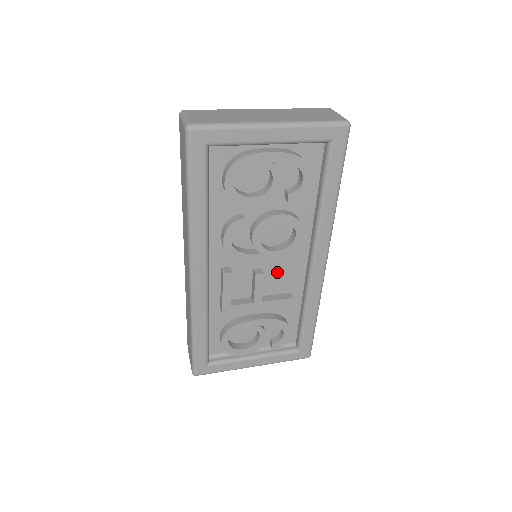
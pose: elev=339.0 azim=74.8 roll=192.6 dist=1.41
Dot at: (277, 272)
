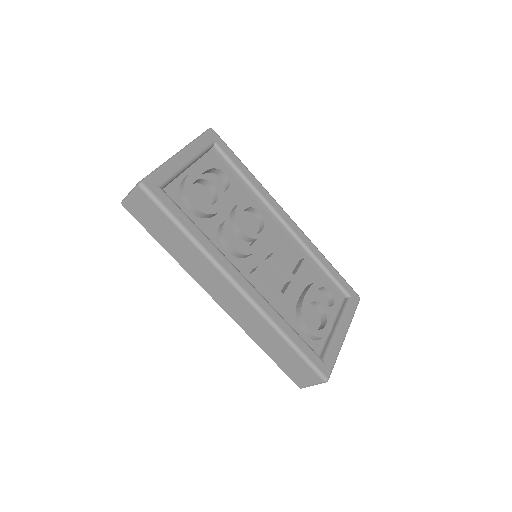
Dot at: (278, 252)
